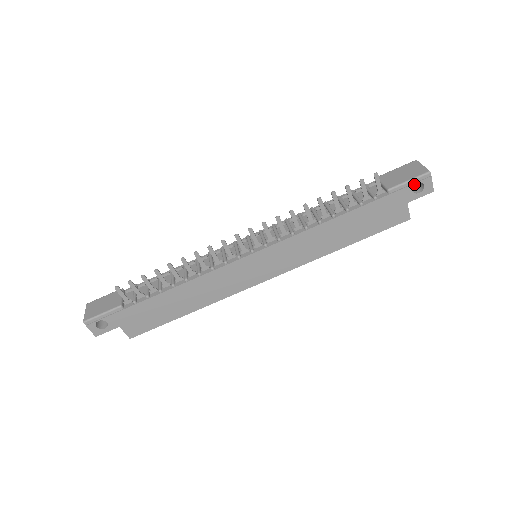
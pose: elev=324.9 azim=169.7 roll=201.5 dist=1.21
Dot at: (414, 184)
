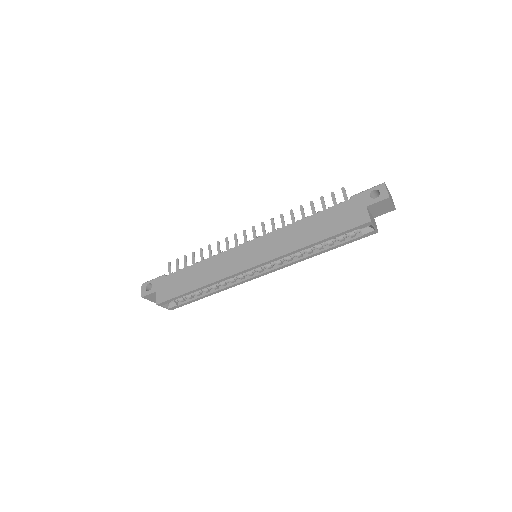
Dot at: (371, 191)
